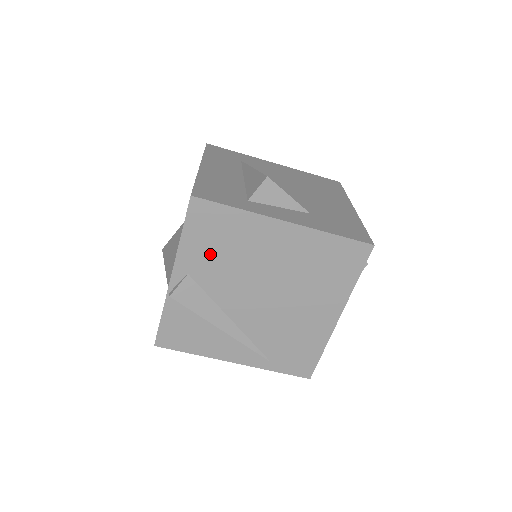
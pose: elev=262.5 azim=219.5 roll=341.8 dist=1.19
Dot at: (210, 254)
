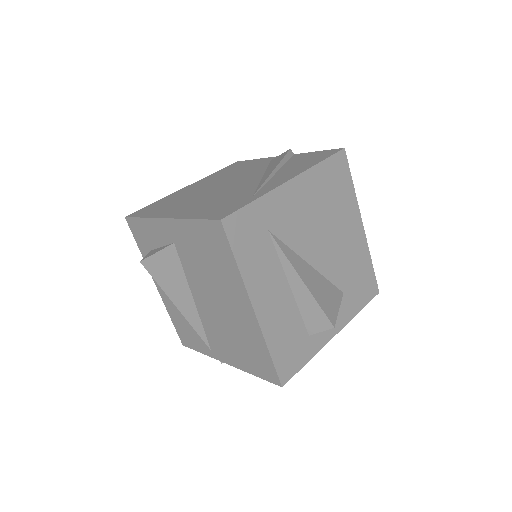
Dot at: occluded
